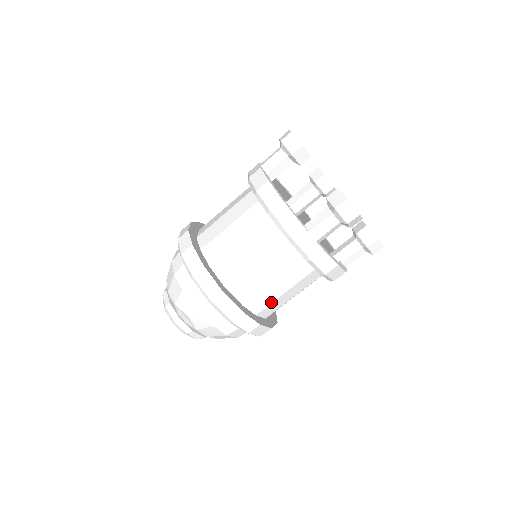
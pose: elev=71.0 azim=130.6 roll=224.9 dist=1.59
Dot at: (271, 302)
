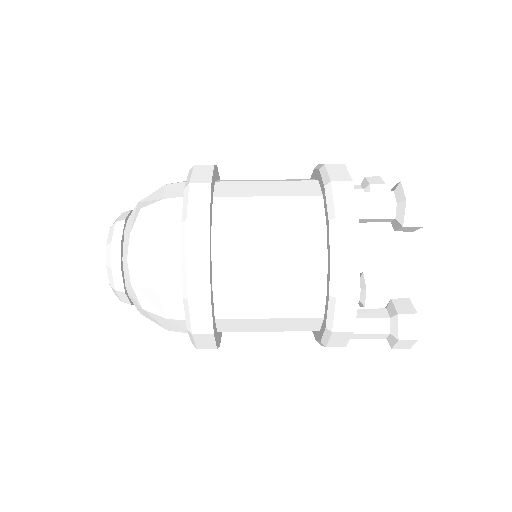
Dot at: (243, 257)
